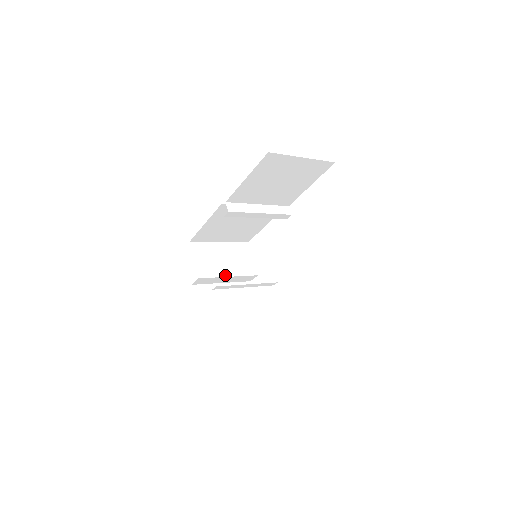
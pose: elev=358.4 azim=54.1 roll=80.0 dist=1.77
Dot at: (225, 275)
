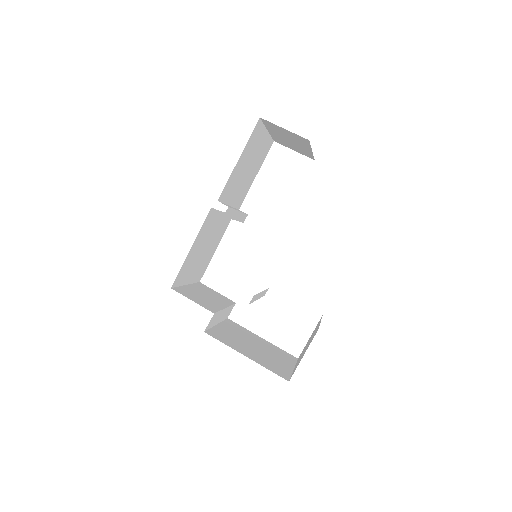
Dot at: (222, 307)
